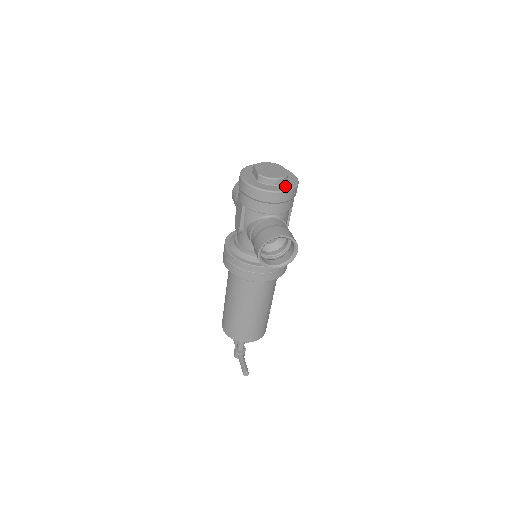
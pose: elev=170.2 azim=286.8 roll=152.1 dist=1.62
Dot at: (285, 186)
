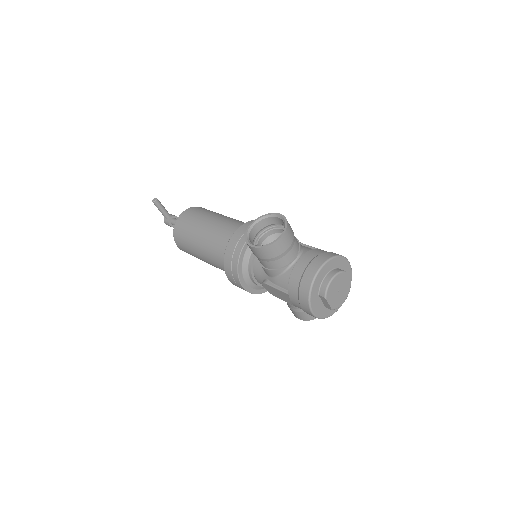
Dot at: occluded
